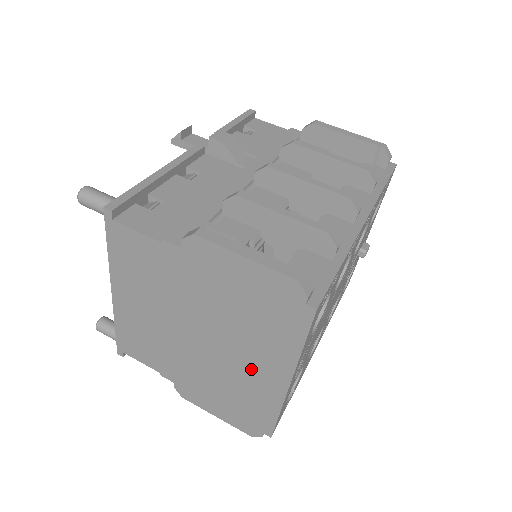
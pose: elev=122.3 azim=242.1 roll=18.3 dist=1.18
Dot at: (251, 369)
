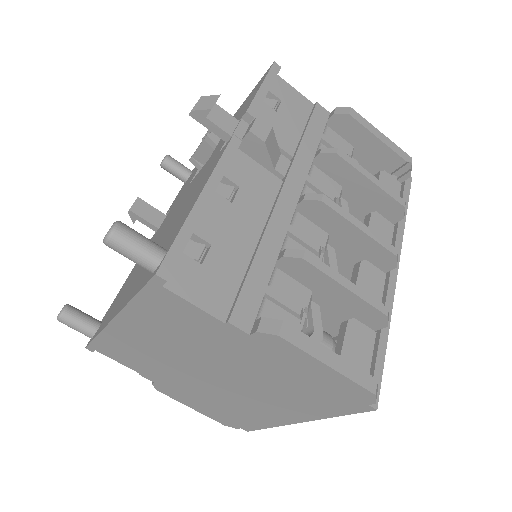
Dot at: (264, 406)
